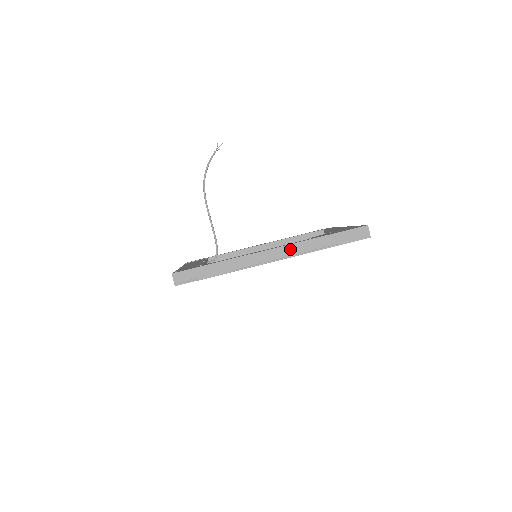
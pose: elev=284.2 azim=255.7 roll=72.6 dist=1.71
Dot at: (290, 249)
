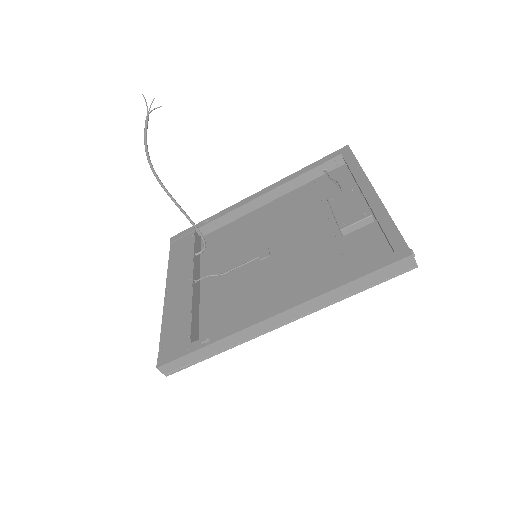
Dot at: (301, 309)
